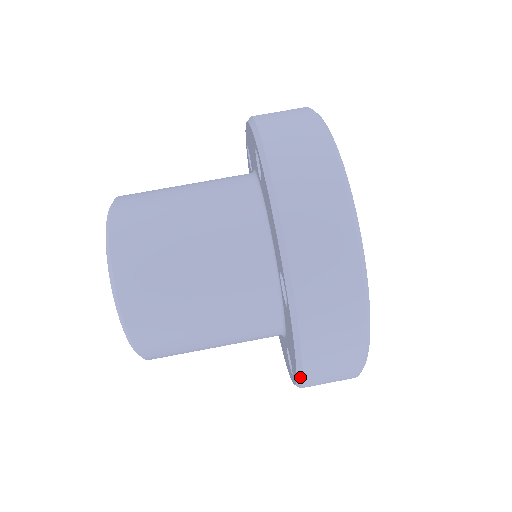
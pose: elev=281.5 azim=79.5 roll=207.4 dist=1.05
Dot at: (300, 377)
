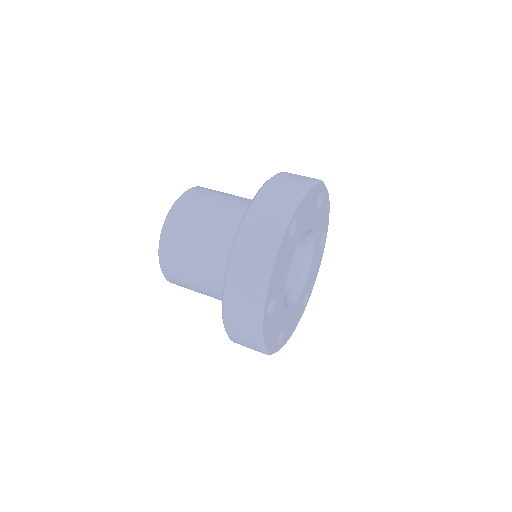
Dot at: occluded
